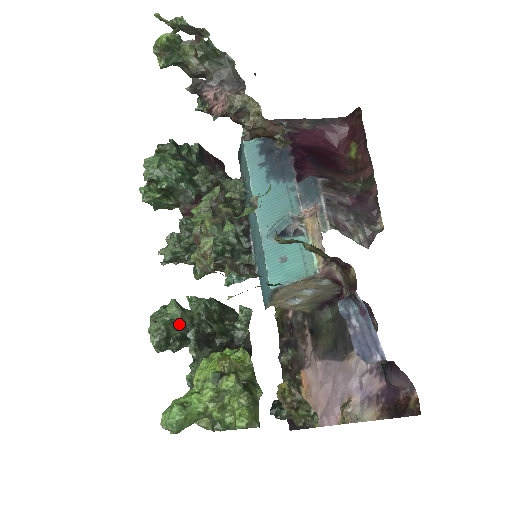
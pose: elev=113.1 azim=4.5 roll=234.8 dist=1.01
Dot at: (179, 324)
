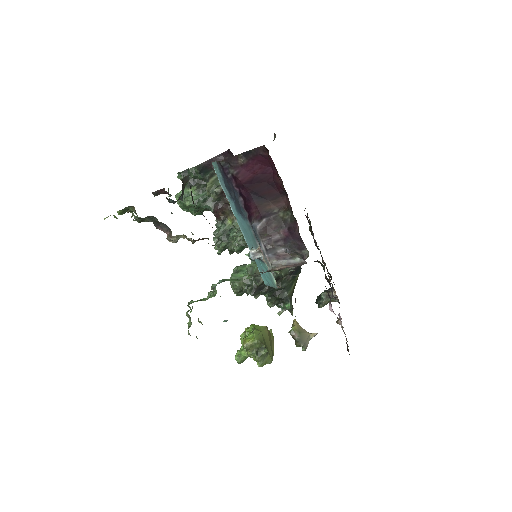
Dot at: occluded
